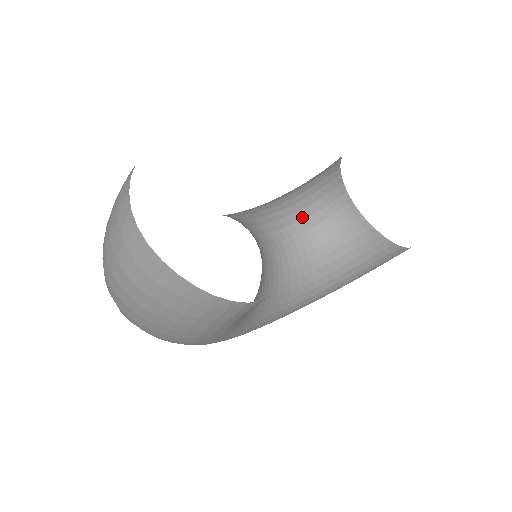
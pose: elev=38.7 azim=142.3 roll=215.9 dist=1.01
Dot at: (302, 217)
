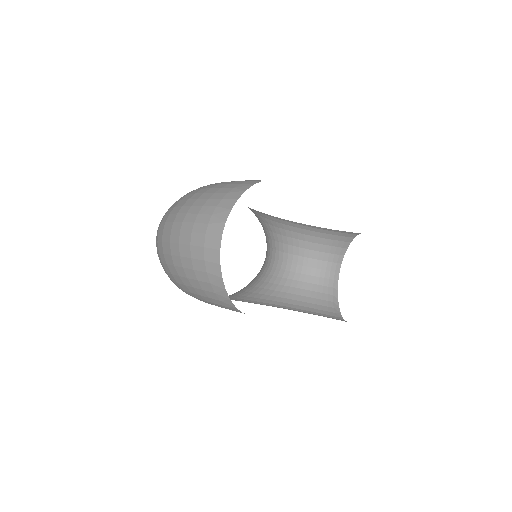
Dot at: (303, 254)
